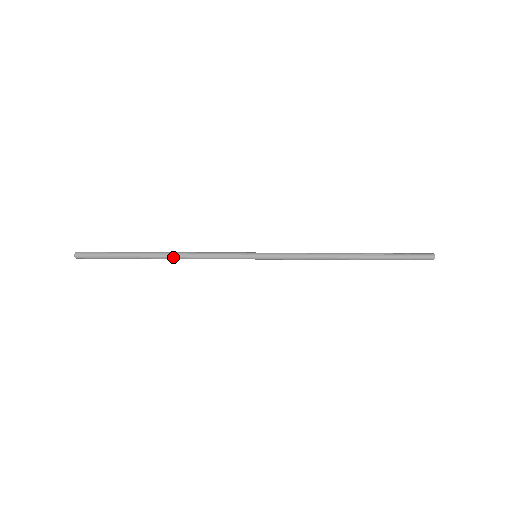
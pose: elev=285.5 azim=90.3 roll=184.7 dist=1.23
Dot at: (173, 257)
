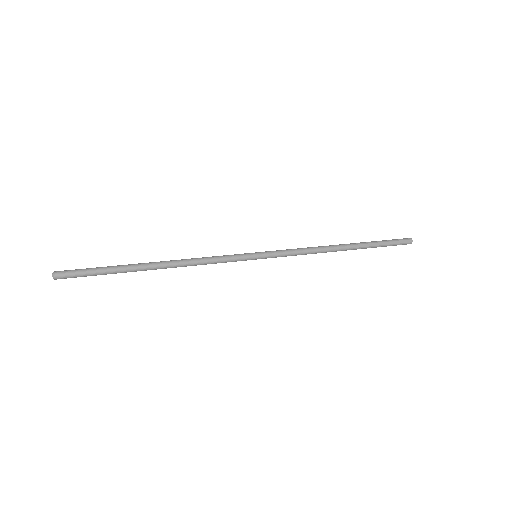
Dot at: (171, 265)
